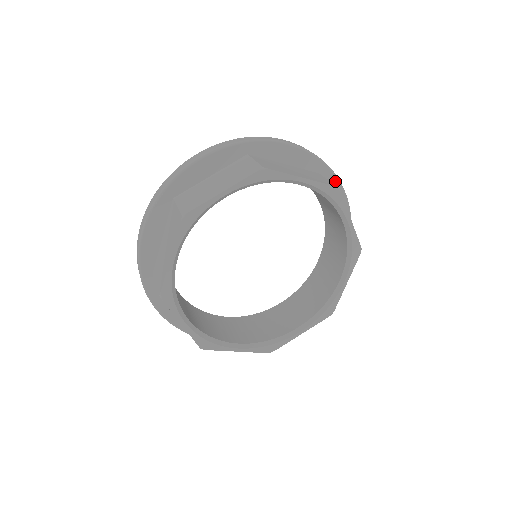
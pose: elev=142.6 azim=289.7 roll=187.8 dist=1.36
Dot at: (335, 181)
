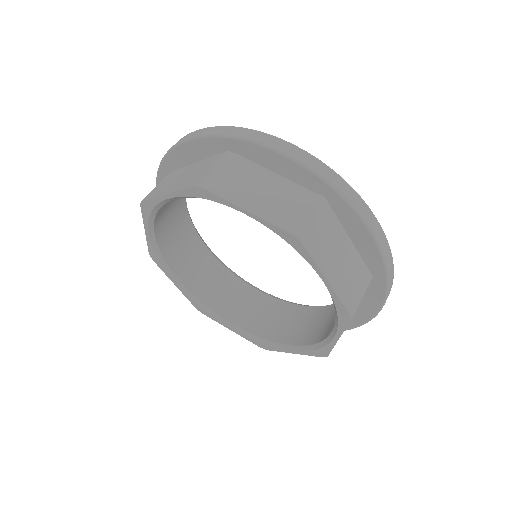
Dot at: (352, 214)
